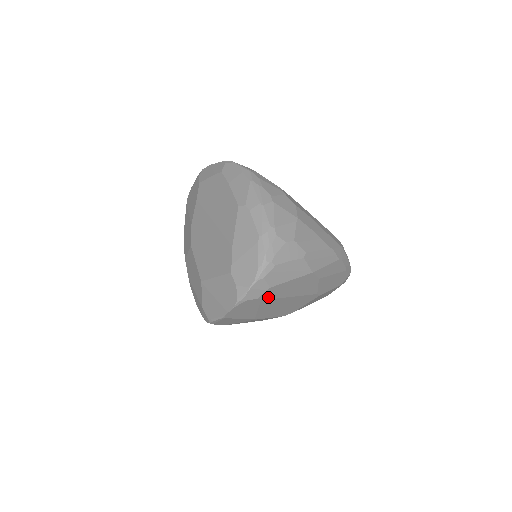
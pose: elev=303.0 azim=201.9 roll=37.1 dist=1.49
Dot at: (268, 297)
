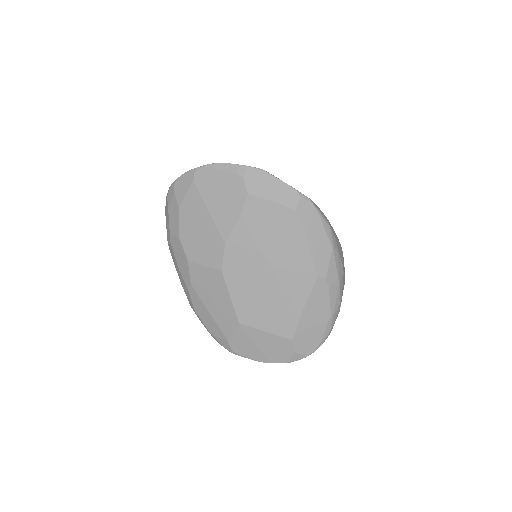
Dot at: occluded
